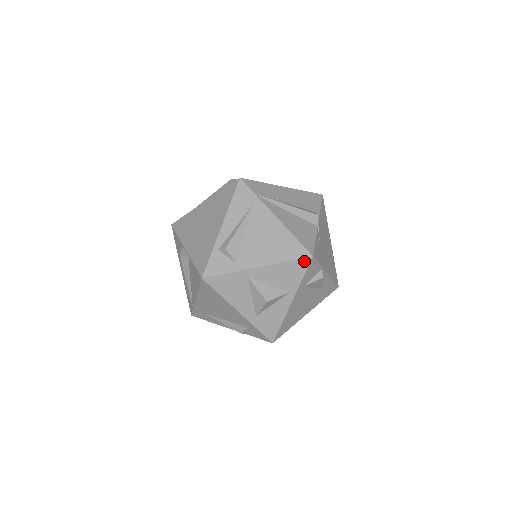
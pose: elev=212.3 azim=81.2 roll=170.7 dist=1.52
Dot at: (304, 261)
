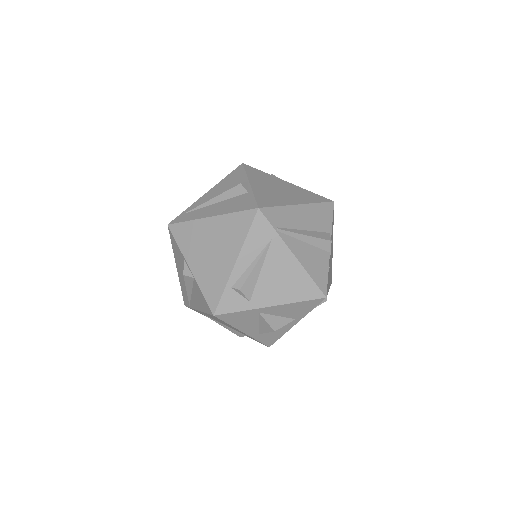
Dot at: (317, 301)
